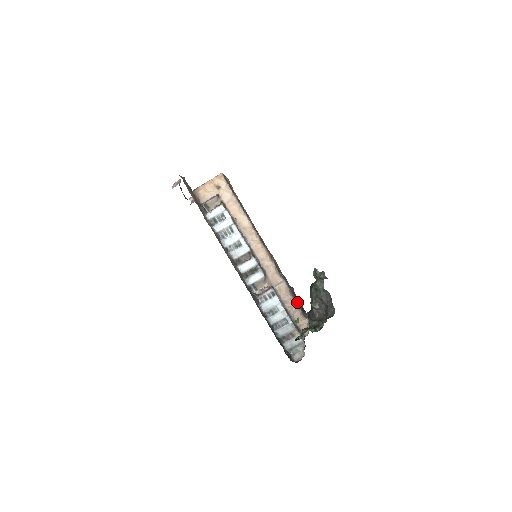
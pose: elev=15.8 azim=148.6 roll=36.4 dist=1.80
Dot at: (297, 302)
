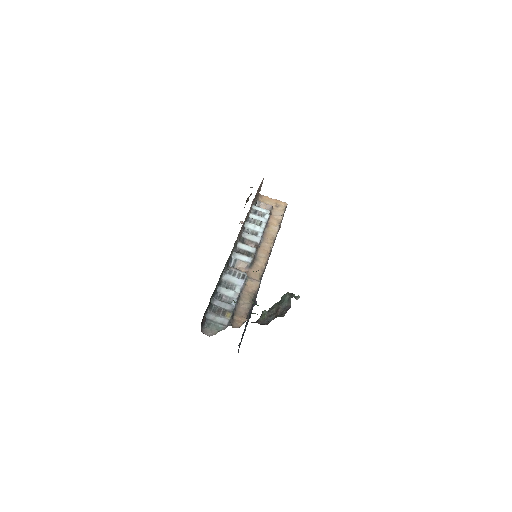
Dot at: occluded
